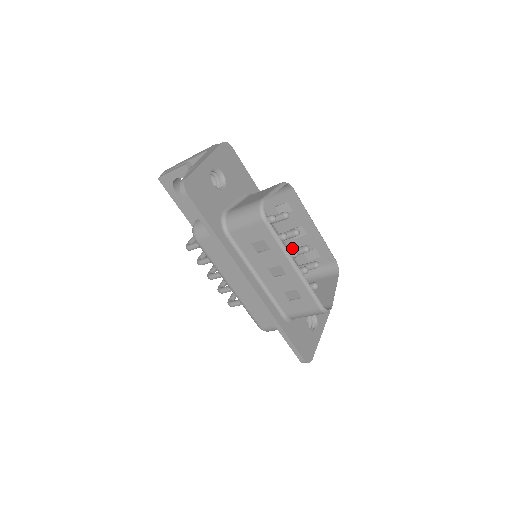
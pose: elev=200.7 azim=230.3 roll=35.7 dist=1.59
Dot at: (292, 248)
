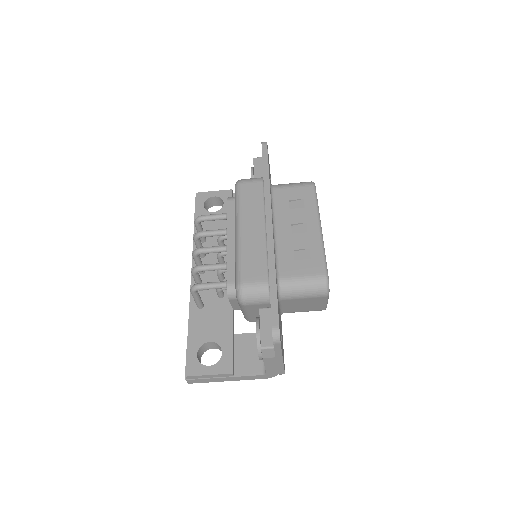
Dot at: occluded
